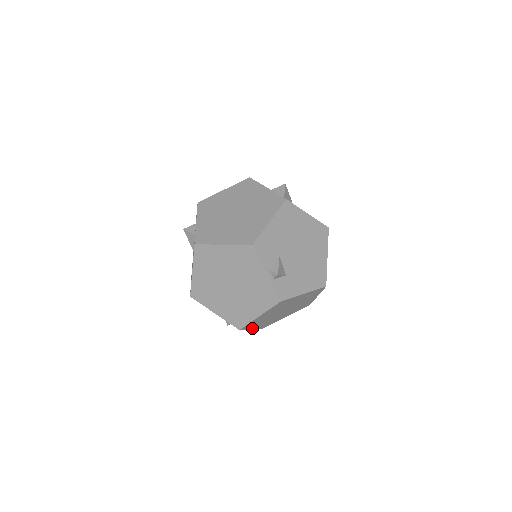
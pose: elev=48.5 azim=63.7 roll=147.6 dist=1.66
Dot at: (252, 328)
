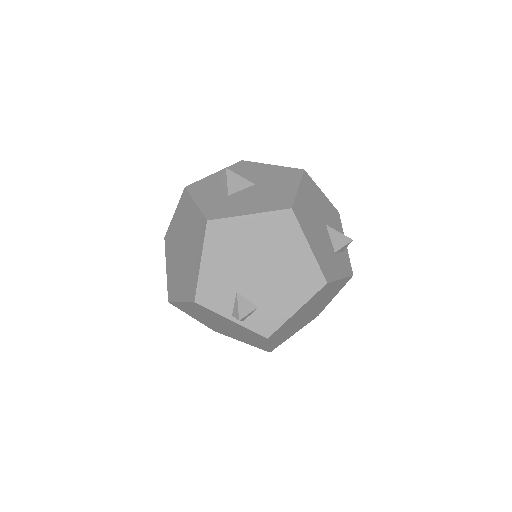
Dot at: (293, 333)
